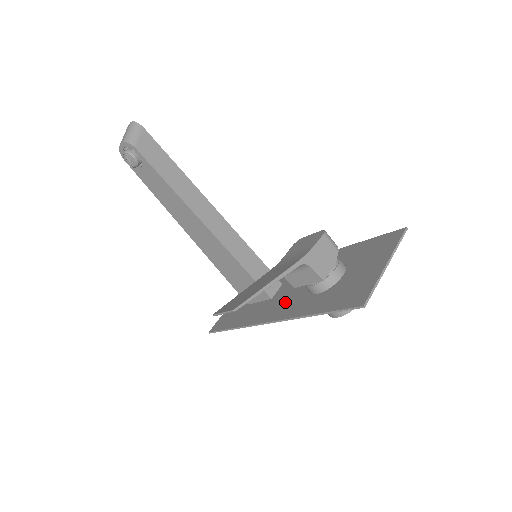
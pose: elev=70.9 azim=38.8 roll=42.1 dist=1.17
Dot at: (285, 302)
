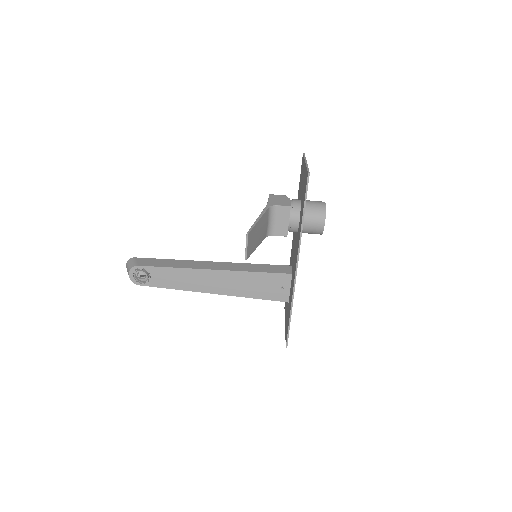
Dot at: (295, 256)
